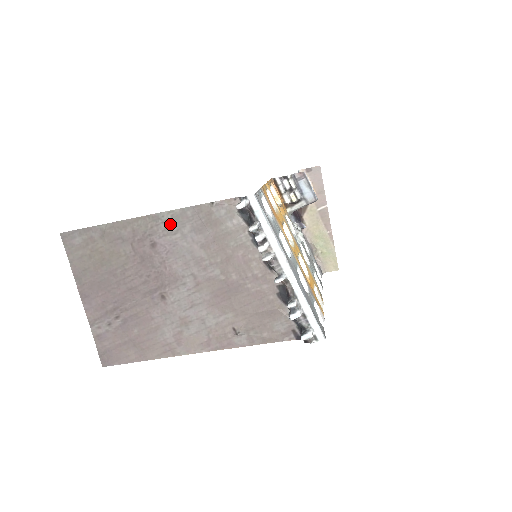
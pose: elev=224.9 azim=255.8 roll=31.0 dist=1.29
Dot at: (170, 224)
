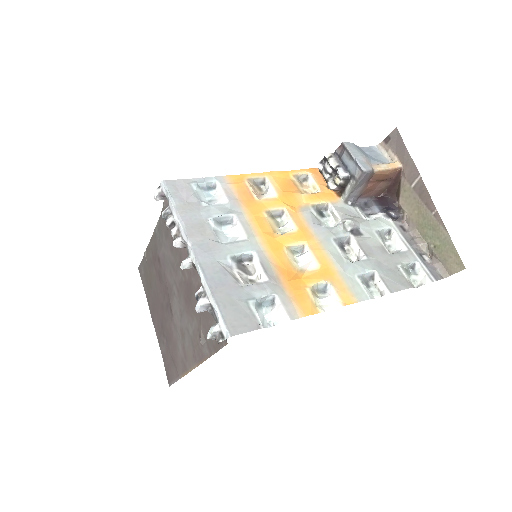
Dot at: (159, 237)
